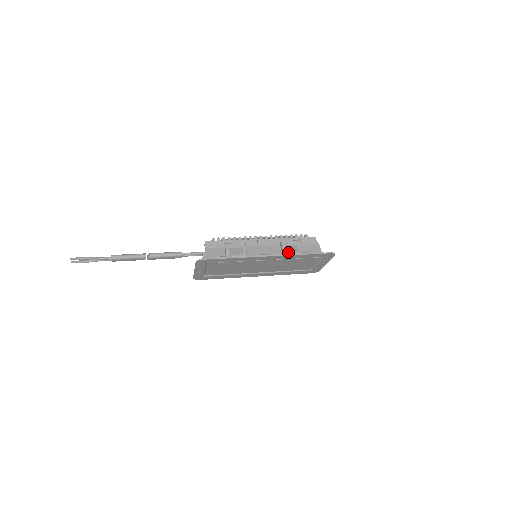
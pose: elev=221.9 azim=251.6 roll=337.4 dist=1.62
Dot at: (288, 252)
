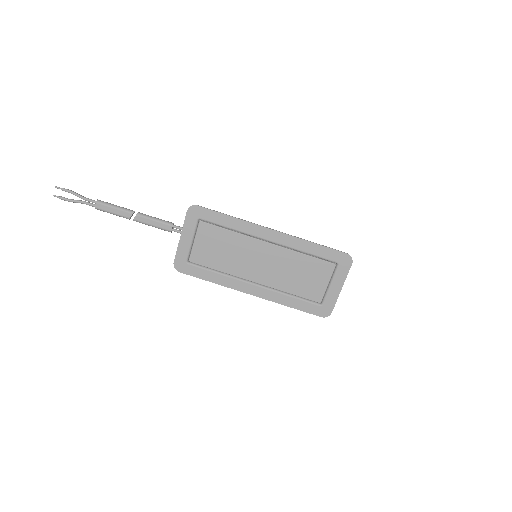
Dot at: (296, 241)
